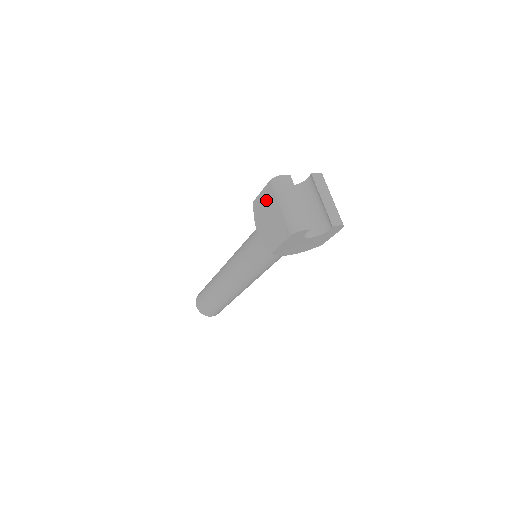
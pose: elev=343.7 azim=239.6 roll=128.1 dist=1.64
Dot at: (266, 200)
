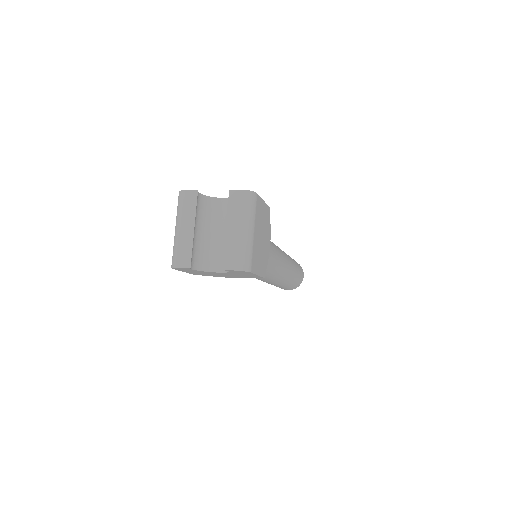
Dot at: occluded
